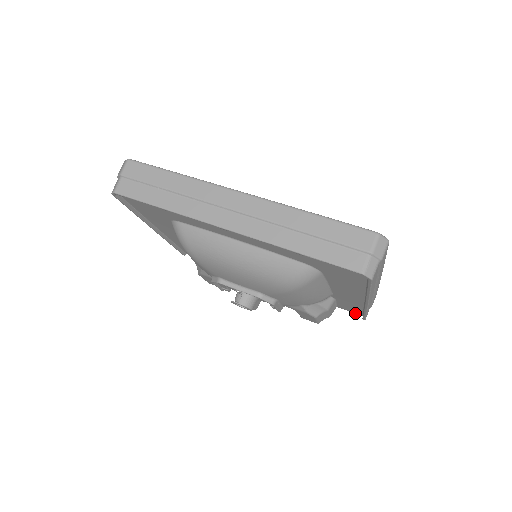
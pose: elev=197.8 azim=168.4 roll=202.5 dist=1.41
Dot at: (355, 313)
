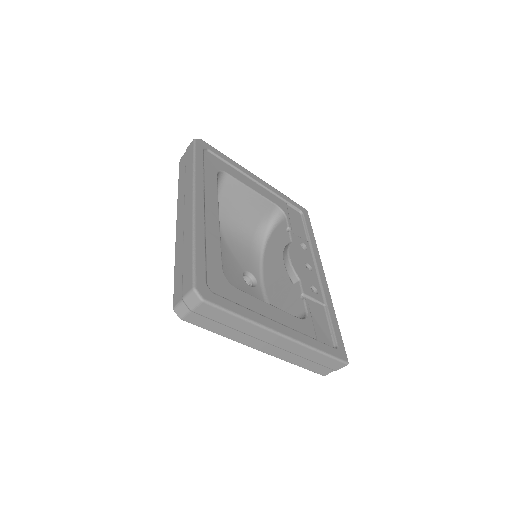
Dot at: occluded
